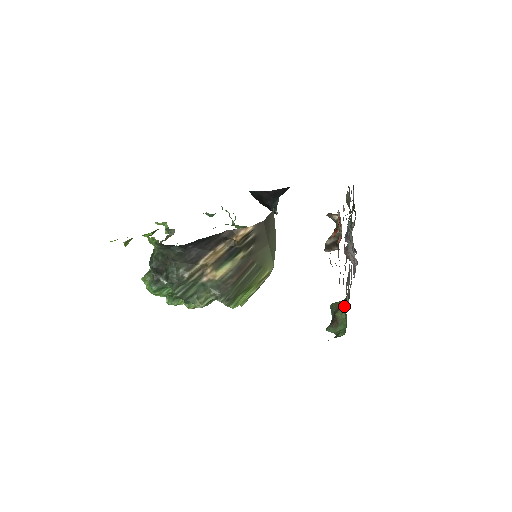
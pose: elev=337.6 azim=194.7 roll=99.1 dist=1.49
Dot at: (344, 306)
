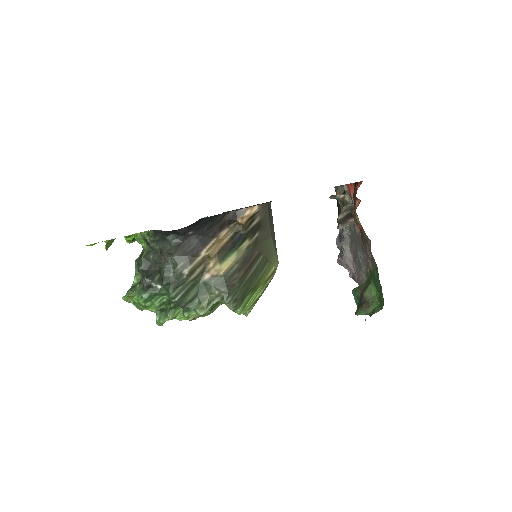
Dot at: (372, 282)
